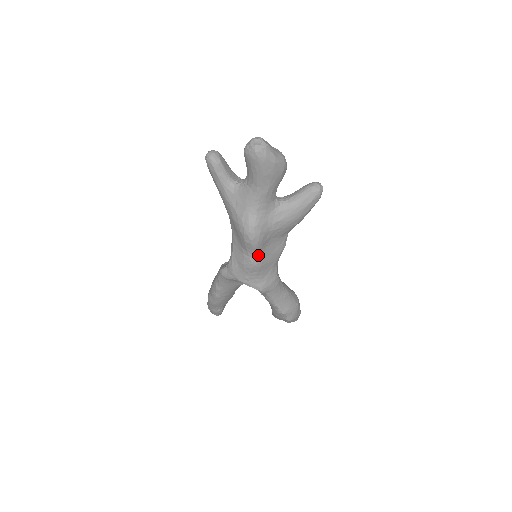
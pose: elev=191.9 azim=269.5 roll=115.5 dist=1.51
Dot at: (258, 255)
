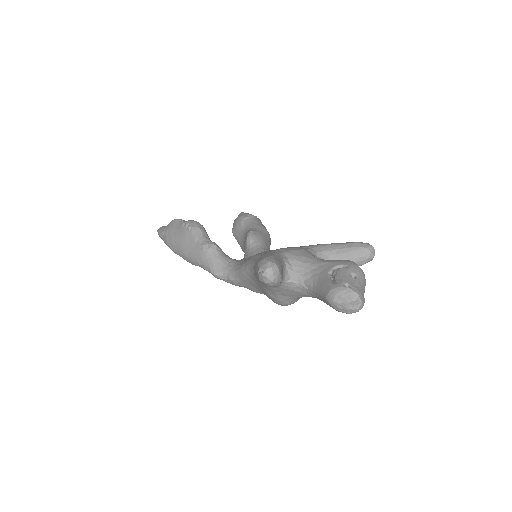
Dot at: occluded
